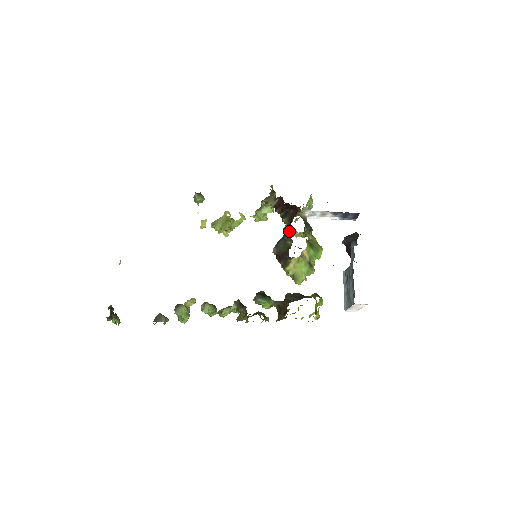
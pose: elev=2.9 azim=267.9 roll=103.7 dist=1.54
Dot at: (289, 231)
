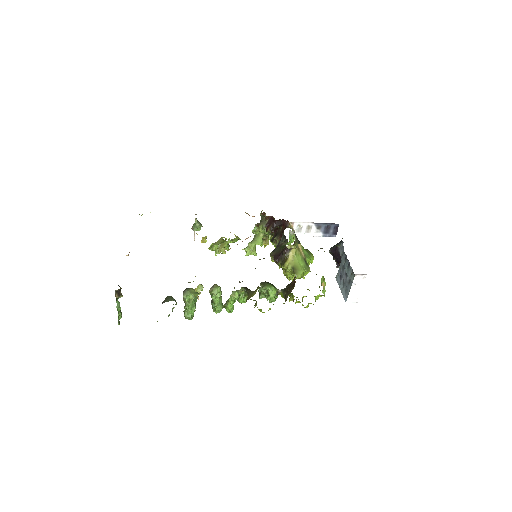
Dot at: (282, 237)
